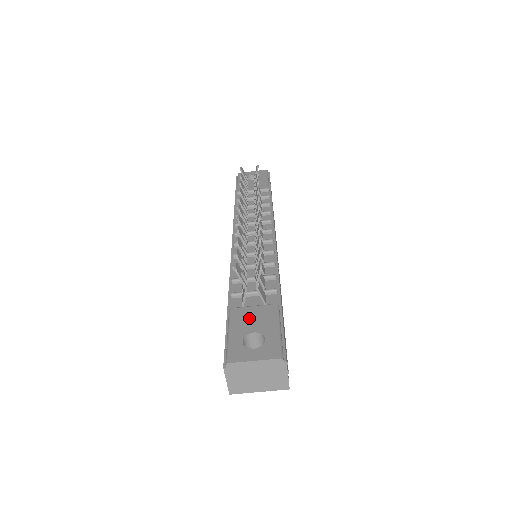
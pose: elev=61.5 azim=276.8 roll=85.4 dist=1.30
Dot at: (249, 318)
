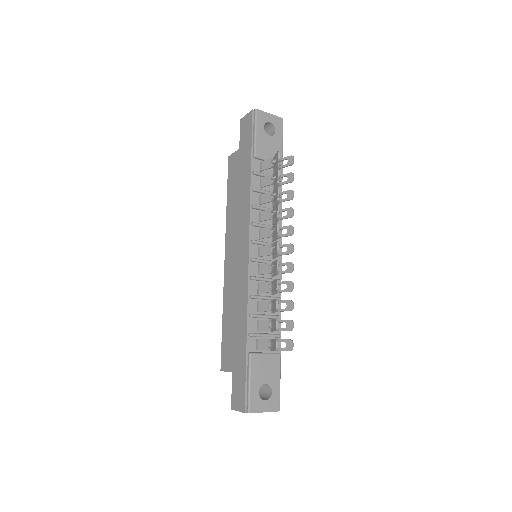
Dot at: (263, 368)
